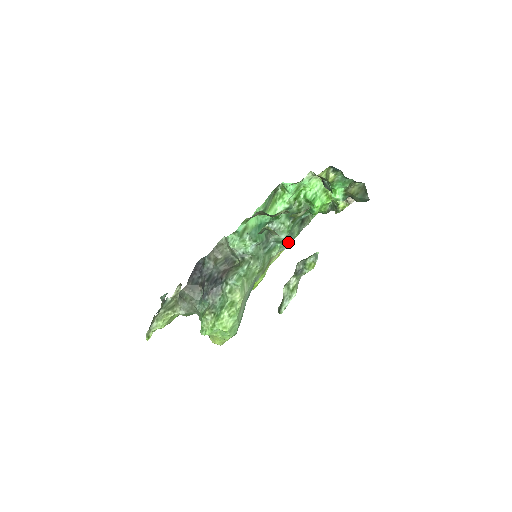
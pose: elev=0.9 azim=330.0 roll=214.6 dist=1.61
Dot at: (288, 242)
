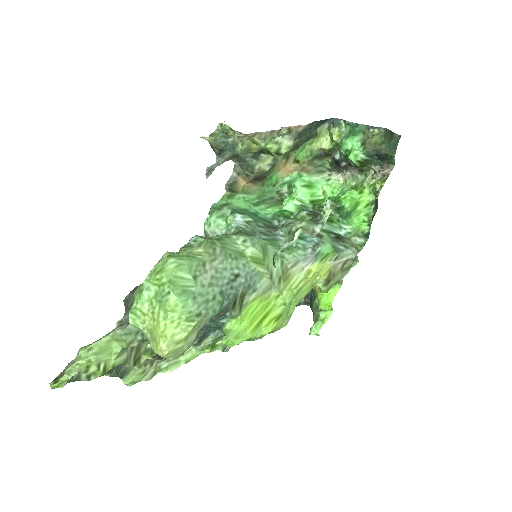
Dot at: (312, 246)
